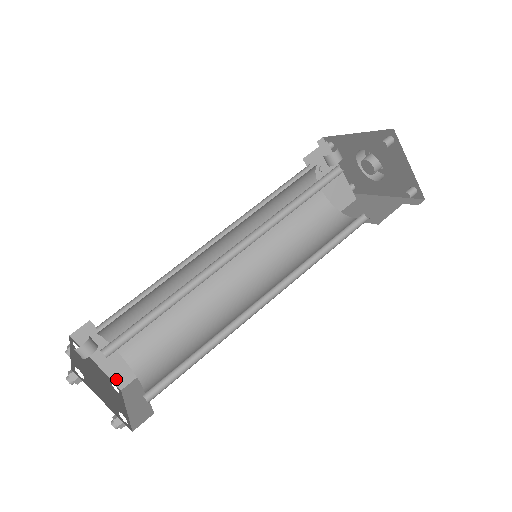
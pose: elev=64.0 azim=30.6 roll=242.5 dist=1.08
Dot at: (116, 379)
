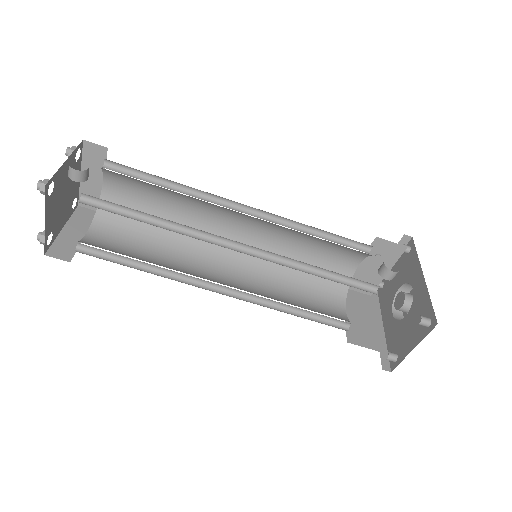
Dot at: occluded
